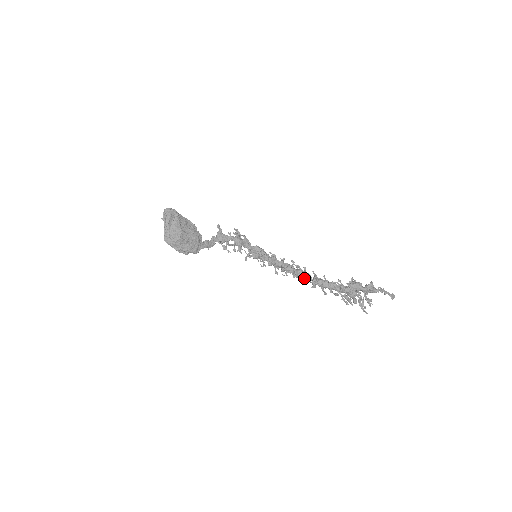
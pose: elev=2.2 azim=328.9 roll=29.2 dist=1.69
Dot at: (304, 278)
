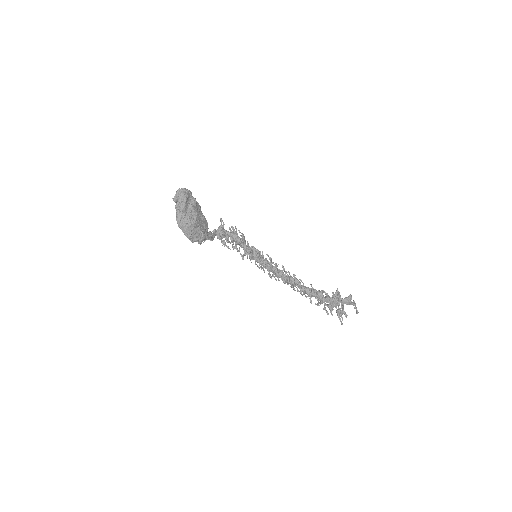
Dot at: (294, 285)
